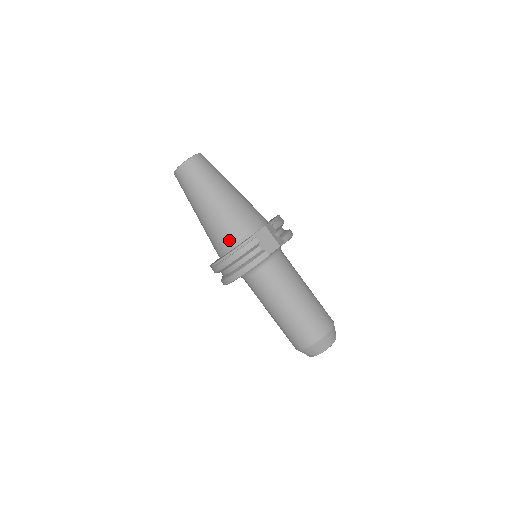
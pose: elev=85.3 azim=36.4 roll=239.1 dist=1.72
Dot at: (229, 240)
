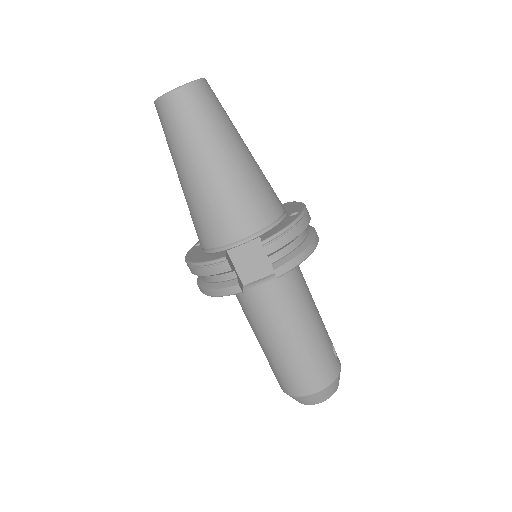
Dot at: (204, 239)
